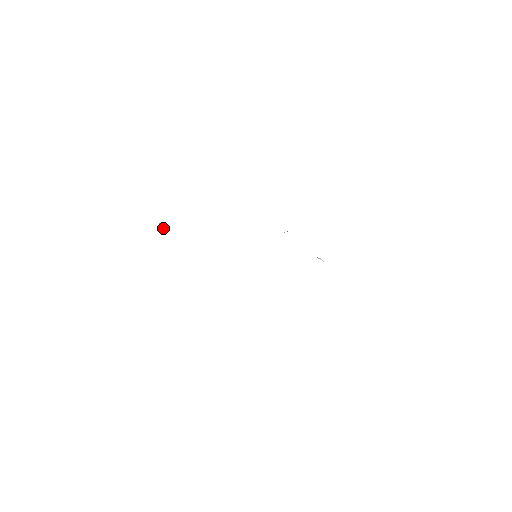
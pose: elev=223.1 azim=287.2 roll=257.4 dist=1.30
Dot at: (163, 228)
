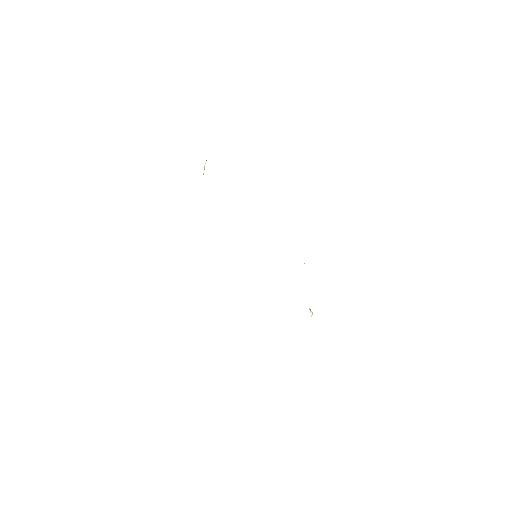
Dot at: occluded
